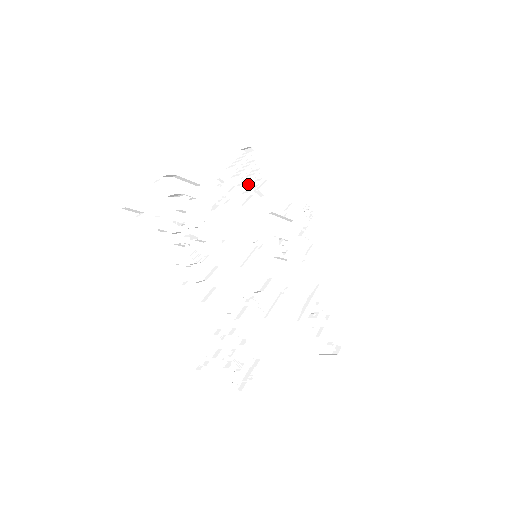
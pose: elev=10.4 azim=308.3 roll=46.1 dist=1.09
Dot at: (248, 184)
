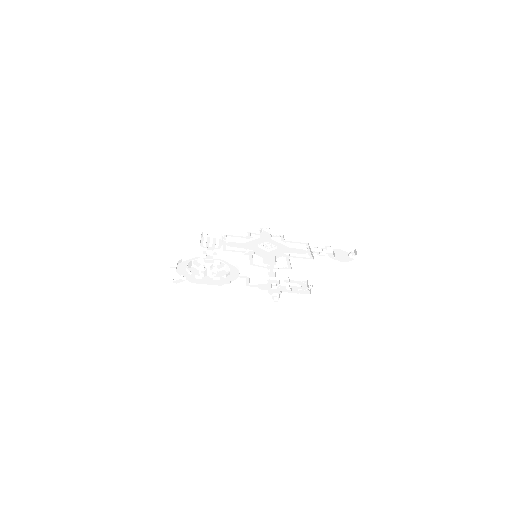
Dot at: (218, 241)
